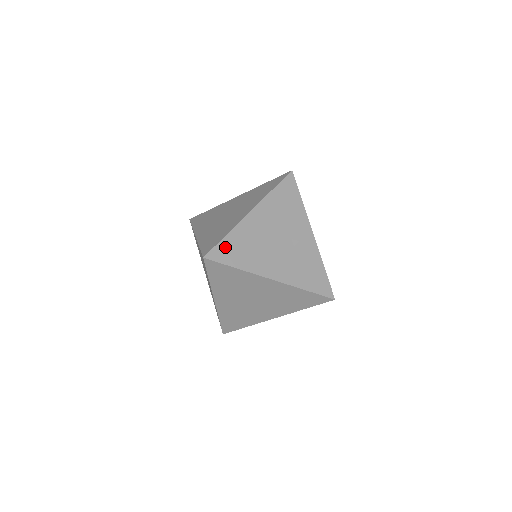
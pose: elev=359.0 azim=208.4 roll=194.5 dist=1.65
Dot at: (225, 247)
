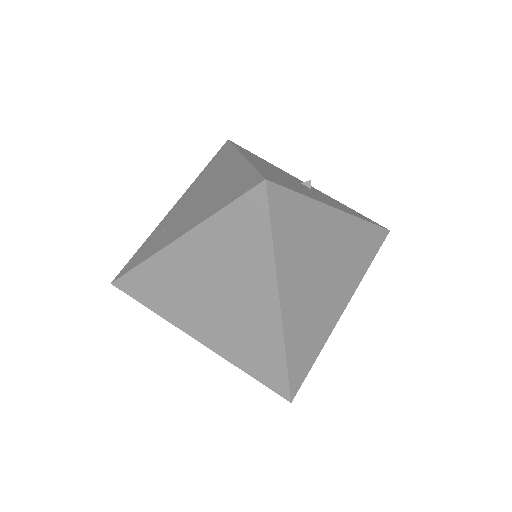
Dot at: (268, 176)
